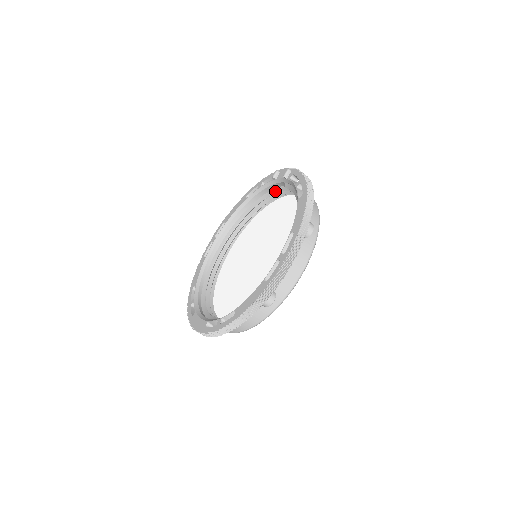
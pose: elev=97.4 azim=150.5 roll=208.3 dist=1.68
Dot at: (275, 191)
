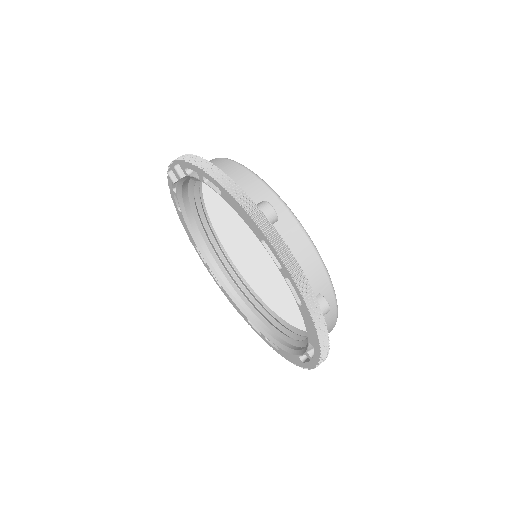
Dot at: (191, 185)
